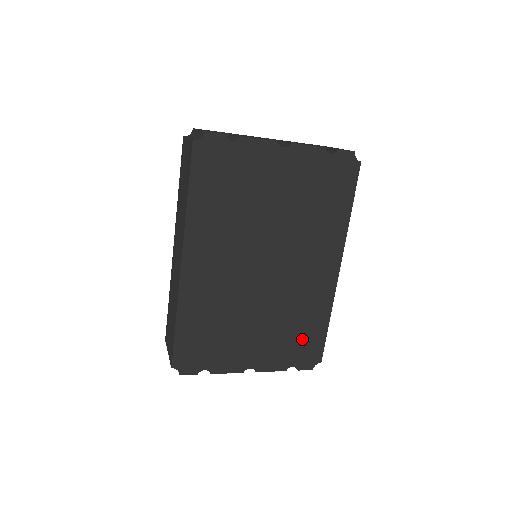
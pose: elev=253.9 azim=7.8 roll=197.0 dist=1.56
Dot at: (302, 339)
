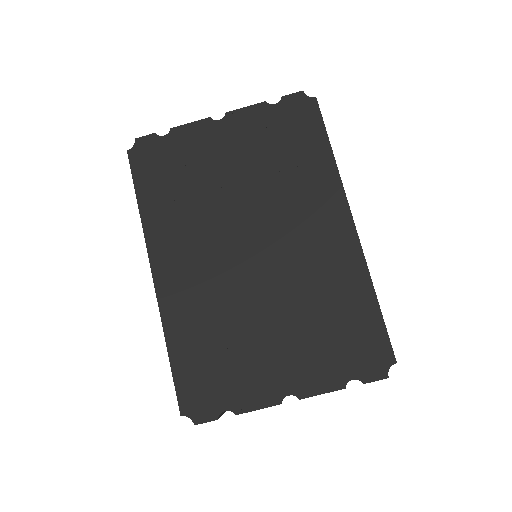
Dot at: (347, 333)
